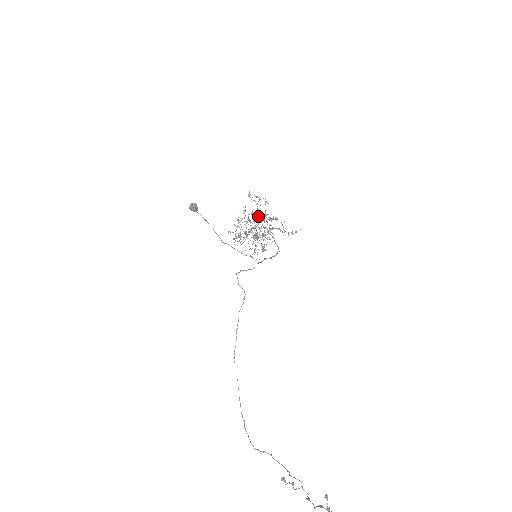
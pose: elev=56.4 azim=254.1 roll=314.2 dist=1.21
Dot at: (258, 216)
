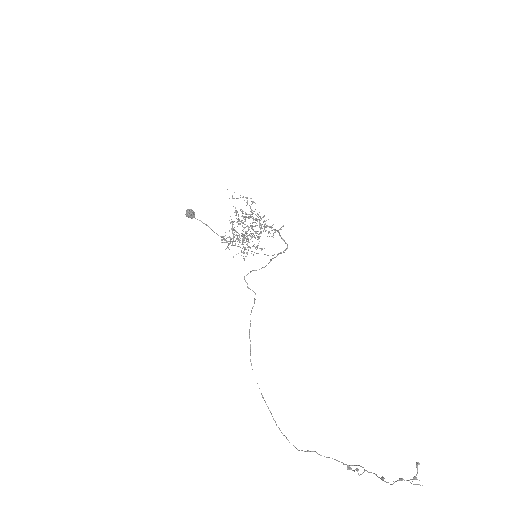
Dot at: (249, 216)
